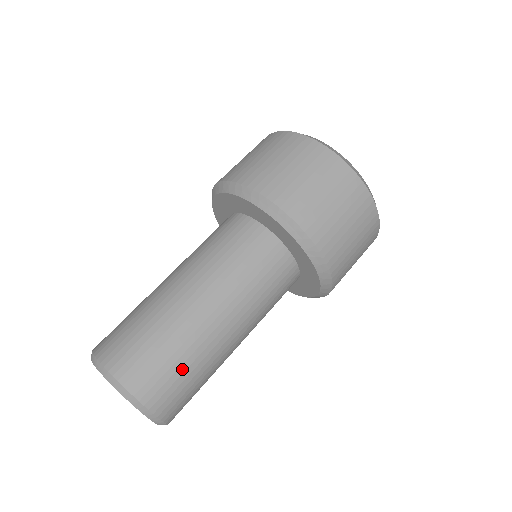
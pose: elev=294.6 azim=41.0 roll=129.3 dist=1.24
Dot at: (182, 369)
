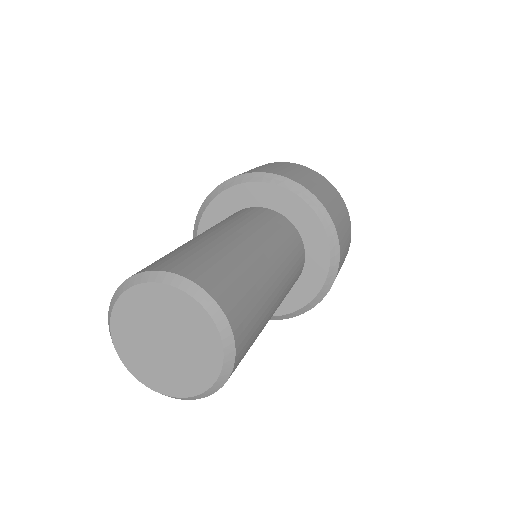
Dot at: (223, 262)
